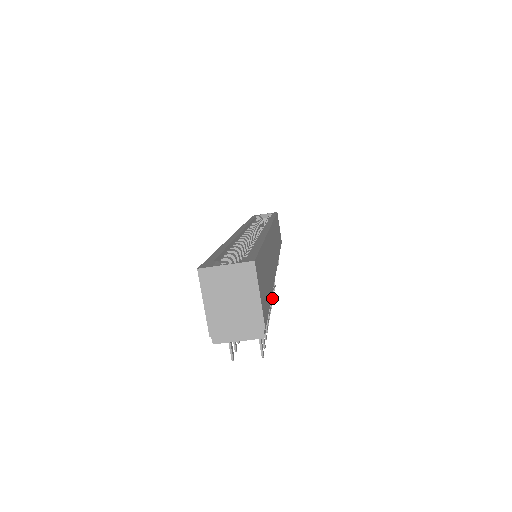
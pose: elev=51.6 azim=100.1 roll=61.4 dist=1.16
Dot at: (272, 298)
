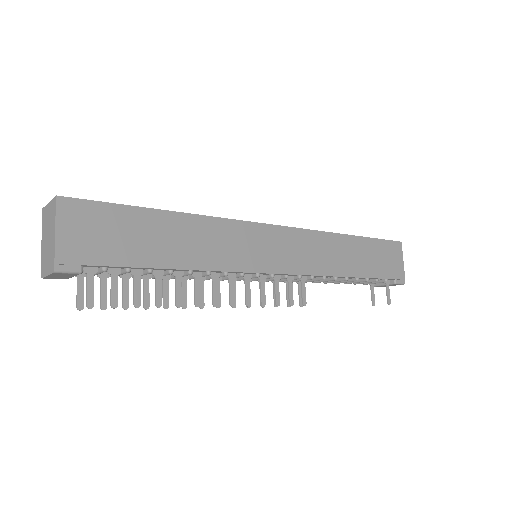
Dot at: (261, 304)
